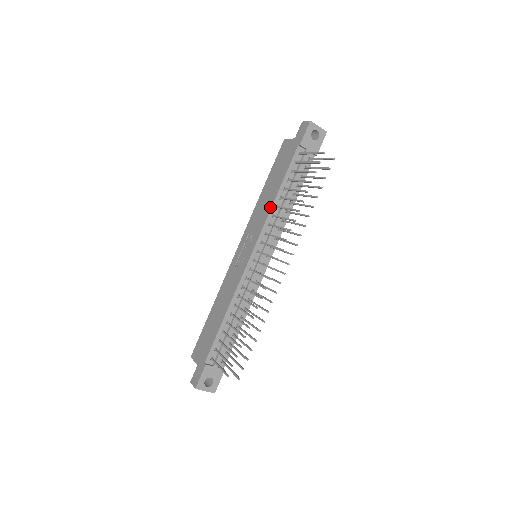
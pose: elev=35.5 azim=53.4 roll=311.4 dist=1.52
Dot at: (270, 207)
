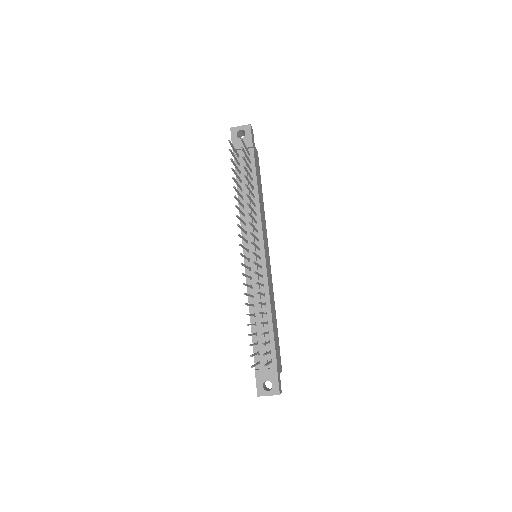
Dot at: occluded
